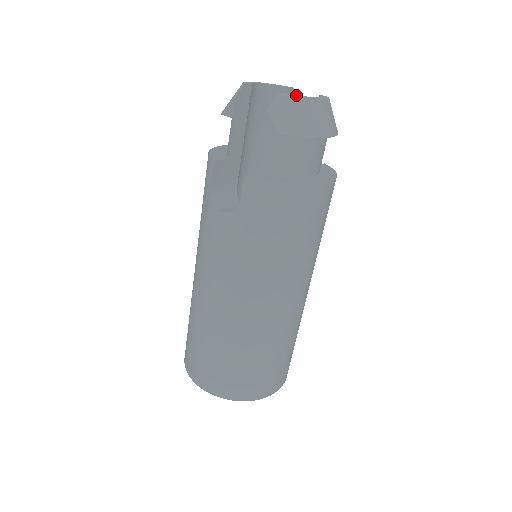
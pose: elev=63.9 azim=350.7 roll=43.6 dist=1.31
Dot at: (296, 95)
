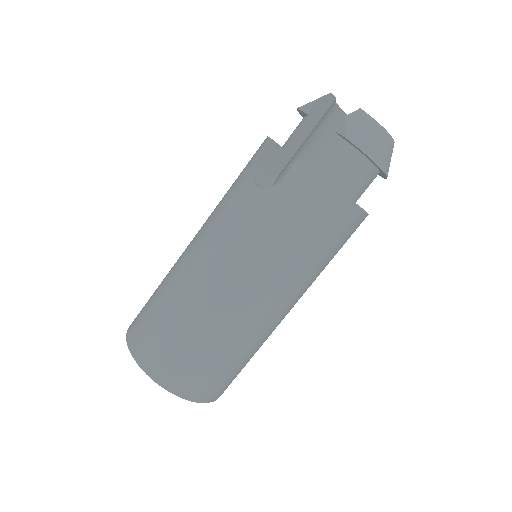
Dot at: (373, 119)
